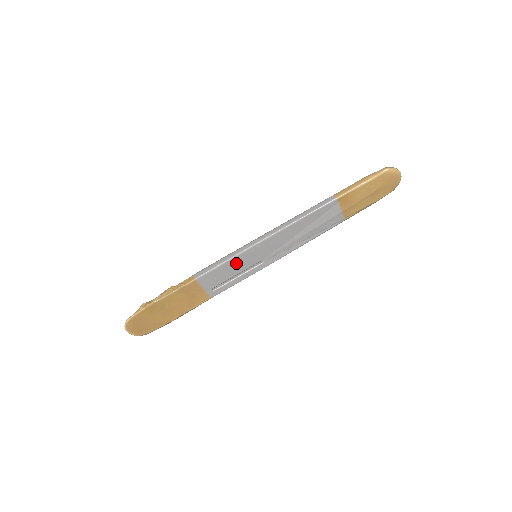
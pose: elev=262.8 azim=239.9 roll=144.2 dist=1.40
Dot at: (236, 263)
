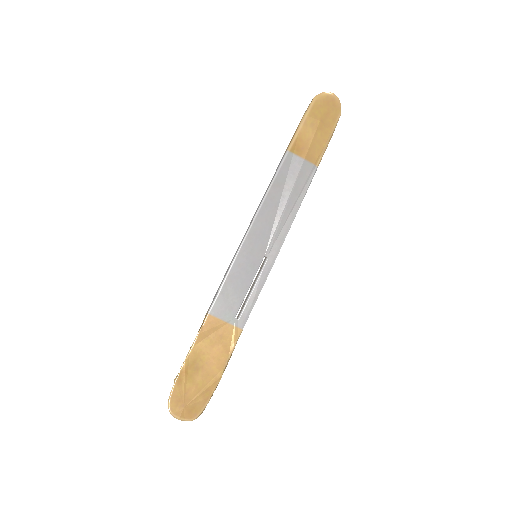
Dot at: (238, 273)
